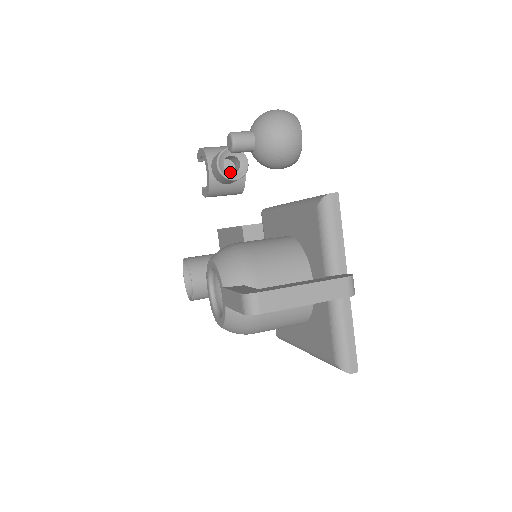
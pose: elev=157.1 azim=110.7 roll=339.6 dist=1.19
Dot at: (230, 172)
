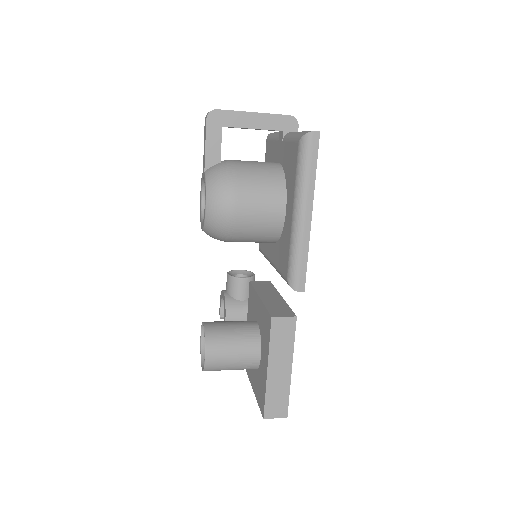
Dot at: occluded
